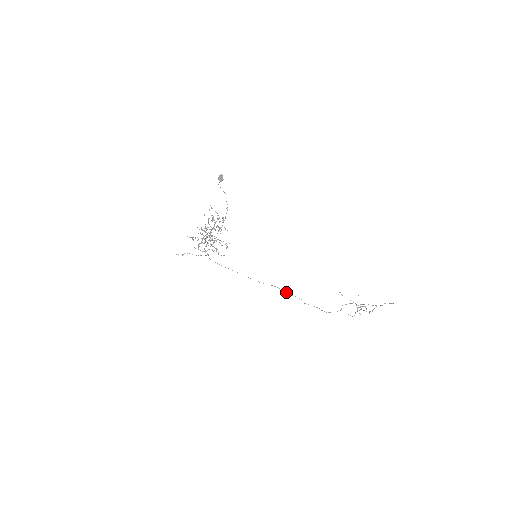
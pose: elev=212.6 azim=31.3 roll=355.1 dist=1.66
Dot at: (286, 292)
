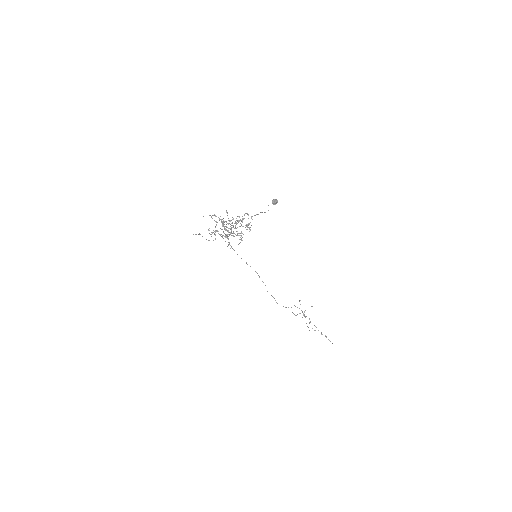
Dot at: (259, 276)
